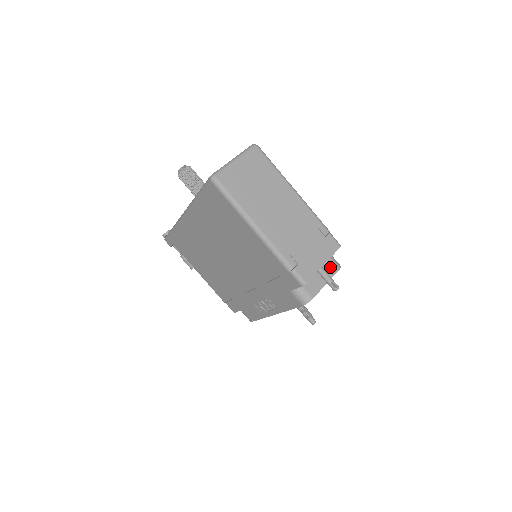
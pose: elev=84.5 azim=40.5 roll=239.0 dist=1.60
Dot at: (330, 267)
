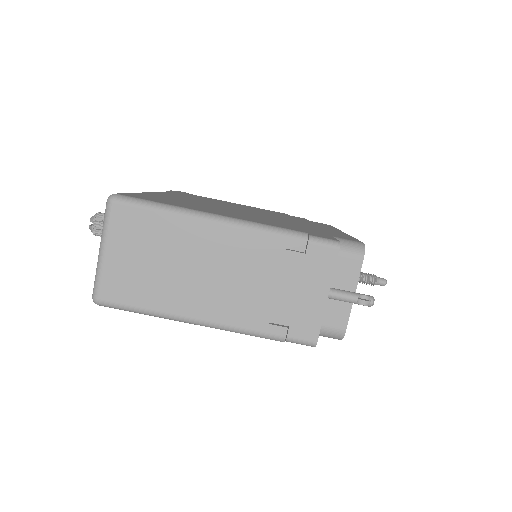
Dot at: (346, 267)
